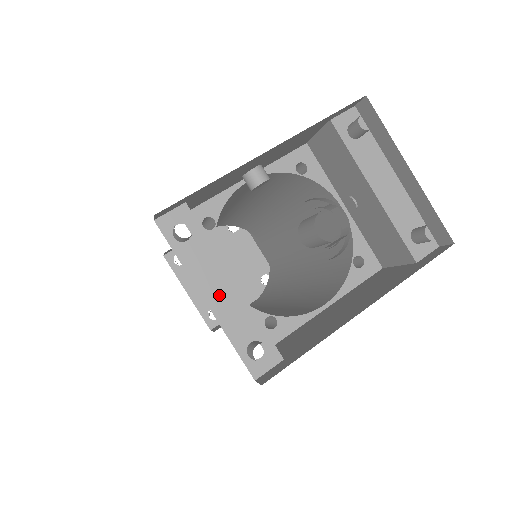
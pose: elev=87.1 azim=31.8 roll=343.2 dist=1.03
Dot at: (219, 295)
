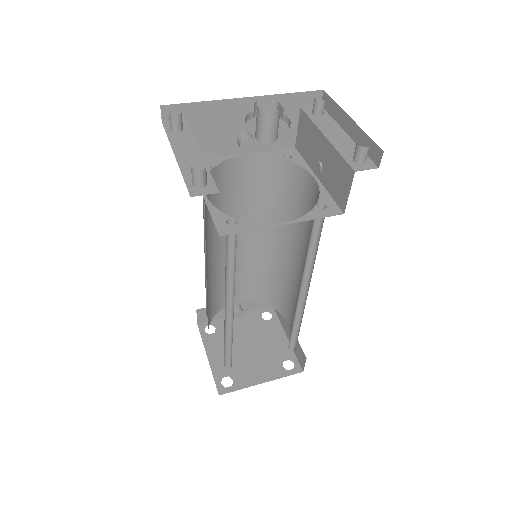
Dot at: (186, 155)
